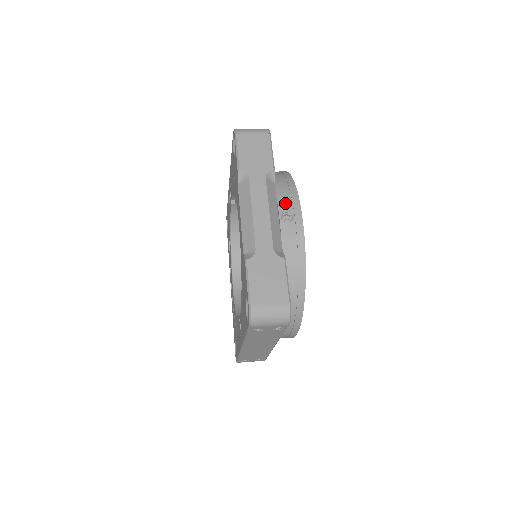
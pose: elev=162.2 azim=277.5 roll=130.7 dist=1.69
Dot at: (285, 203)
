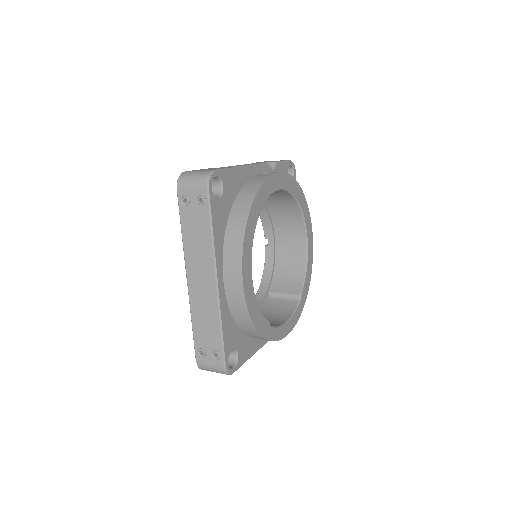
Dot at: occluded
